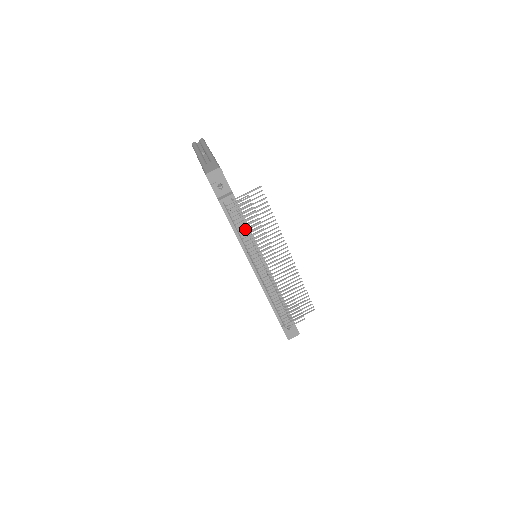
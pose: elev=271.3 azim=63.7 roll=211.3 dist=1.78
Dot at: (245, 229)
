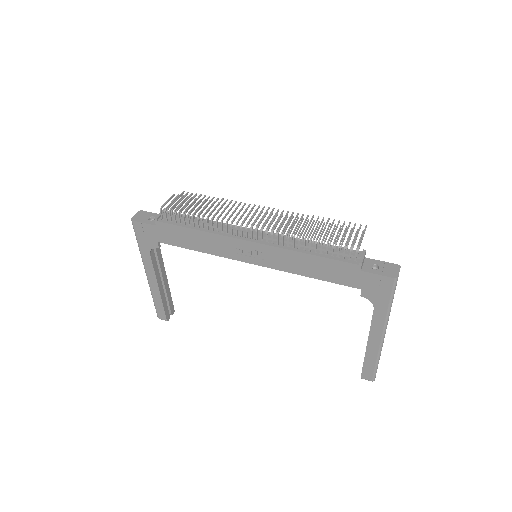
Dot at: (196, 210)
